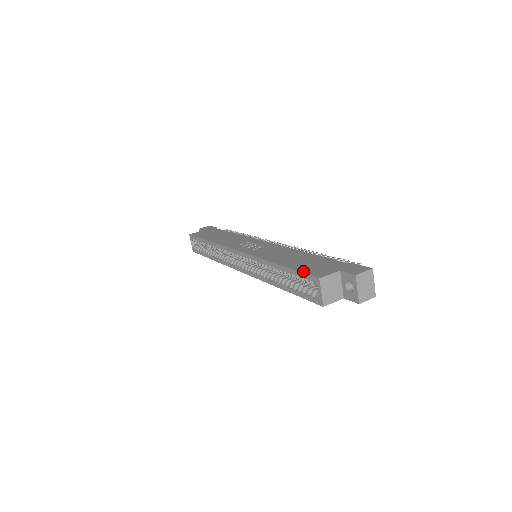
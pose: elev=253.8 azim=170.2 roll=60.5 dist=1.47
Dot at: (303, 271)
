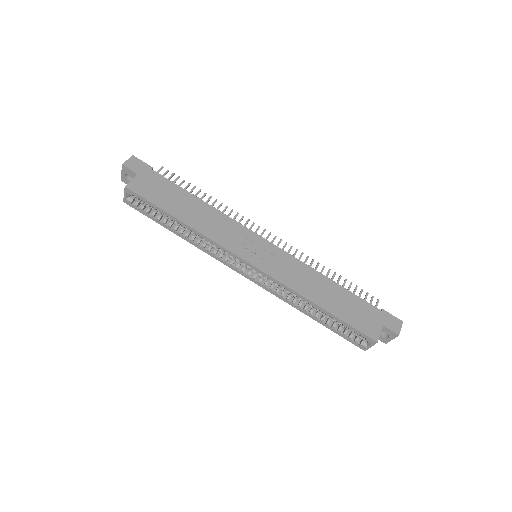
Dot at: (356, 327)
